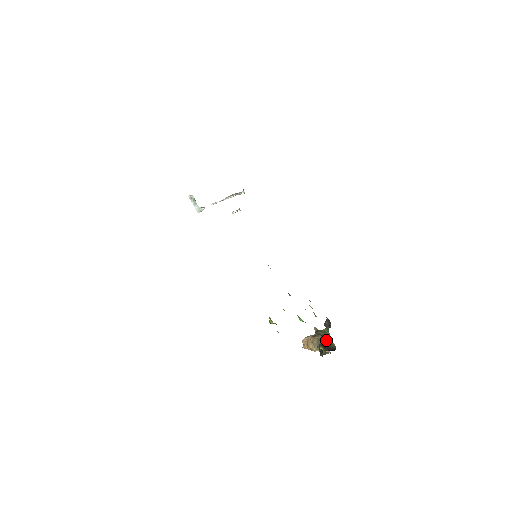
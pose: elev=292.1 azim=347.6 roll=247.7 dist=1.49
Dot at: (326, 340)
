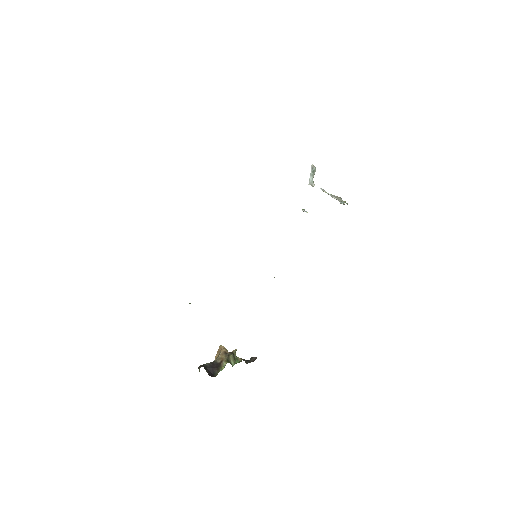
Dot at: (222, 365)
